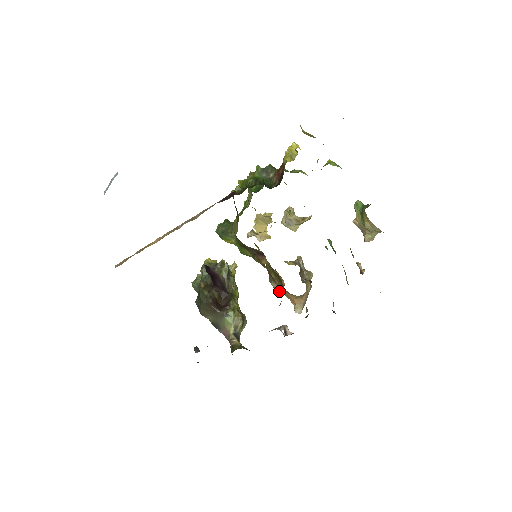
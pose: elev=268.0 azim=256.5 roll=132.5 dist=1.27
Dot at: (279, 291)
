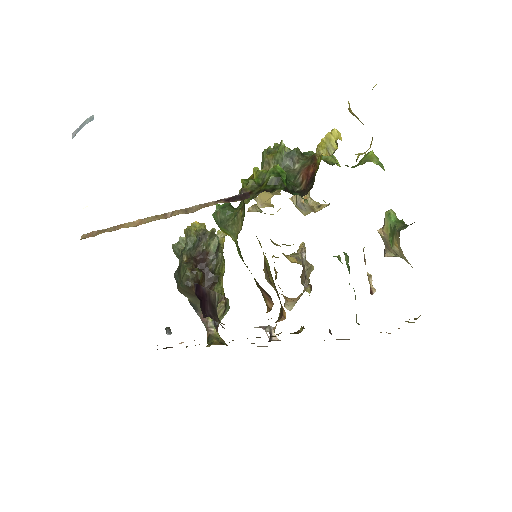
Dot at: occluded
